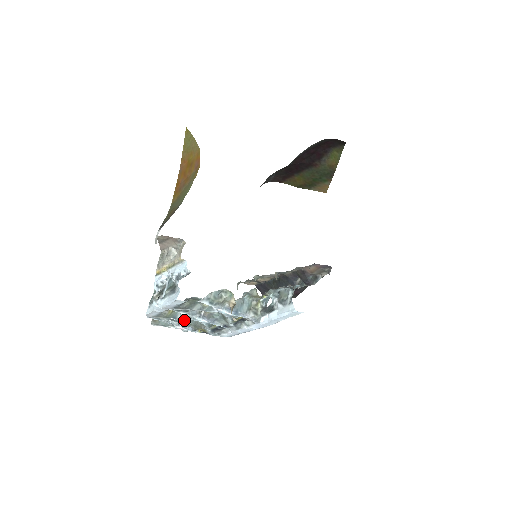
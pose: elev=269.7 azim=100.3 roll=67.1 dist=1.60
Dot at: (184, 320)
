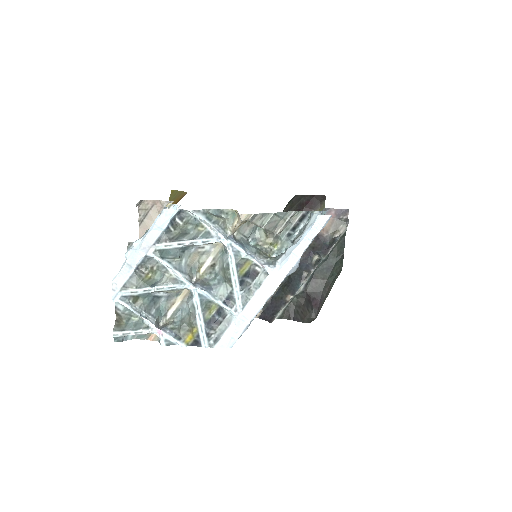
Dot at: (163, 324)
